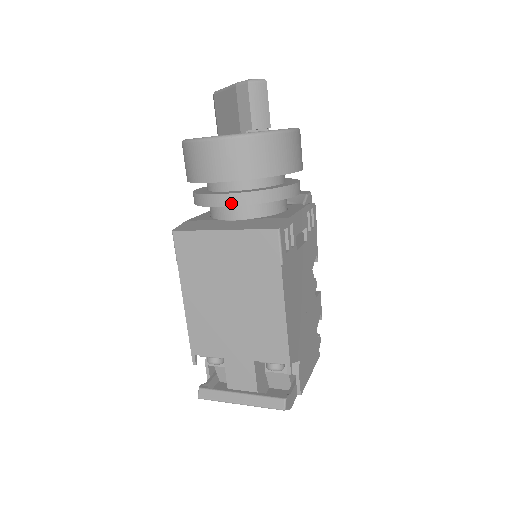
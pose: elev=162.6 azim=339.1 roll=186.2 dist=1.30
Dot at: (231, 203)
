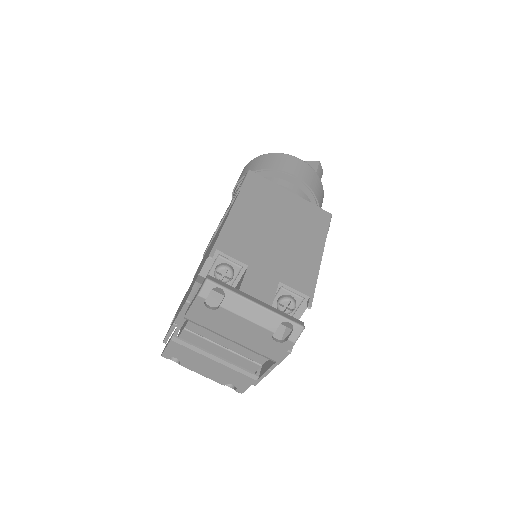
Dot at: (295, 190)
